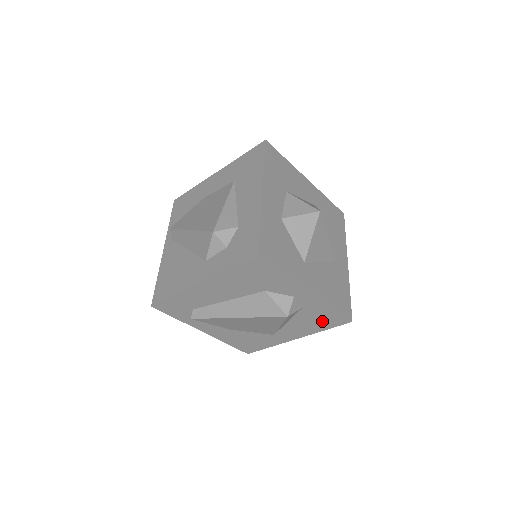
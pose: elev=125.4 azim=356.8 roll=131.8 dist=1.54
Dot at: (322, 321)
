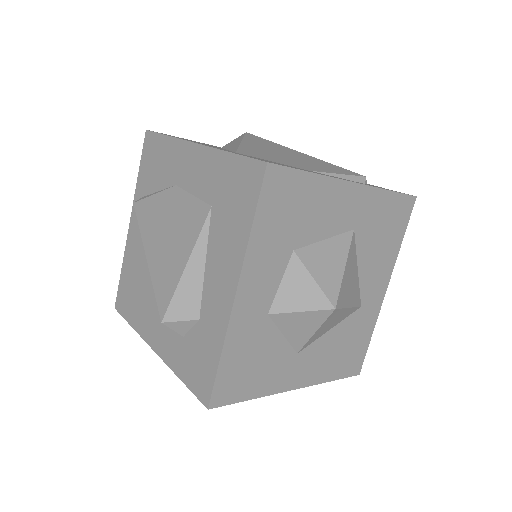
Dot at: occluded
